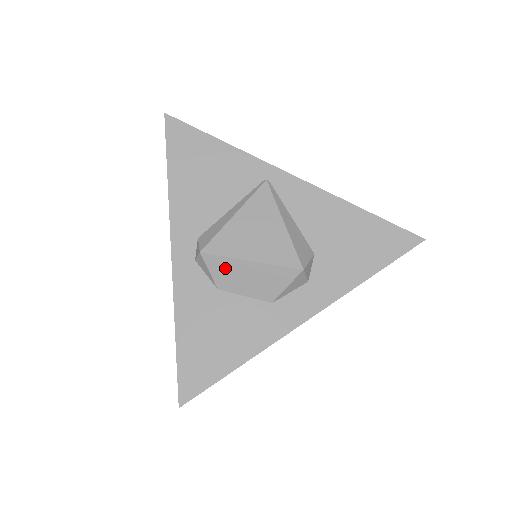
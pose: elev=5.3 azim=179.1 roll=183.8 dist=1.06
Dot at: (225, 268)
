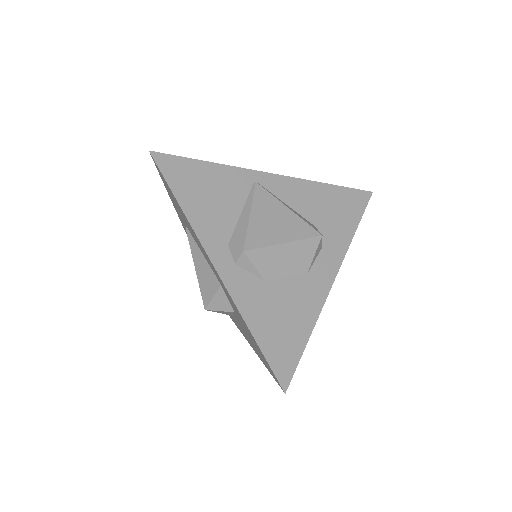
Dot at: (266, 258)
